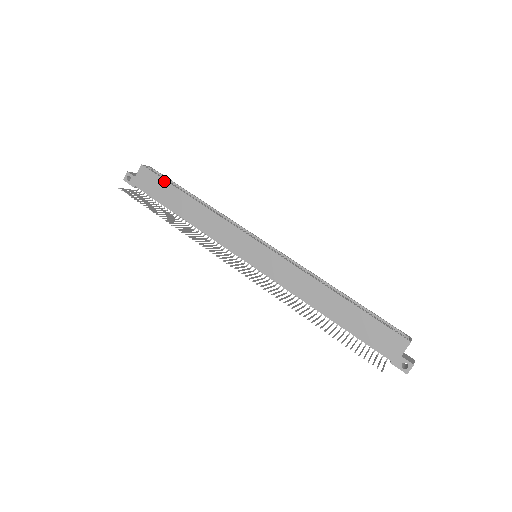
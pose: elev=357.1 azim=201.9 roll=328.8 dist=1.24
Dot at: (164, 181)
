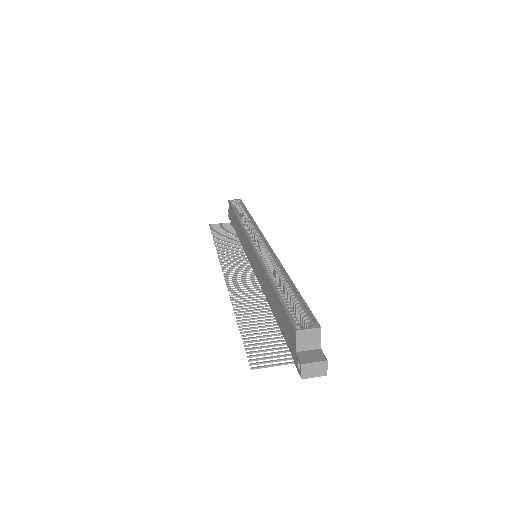
Dot at: (232, 208)
